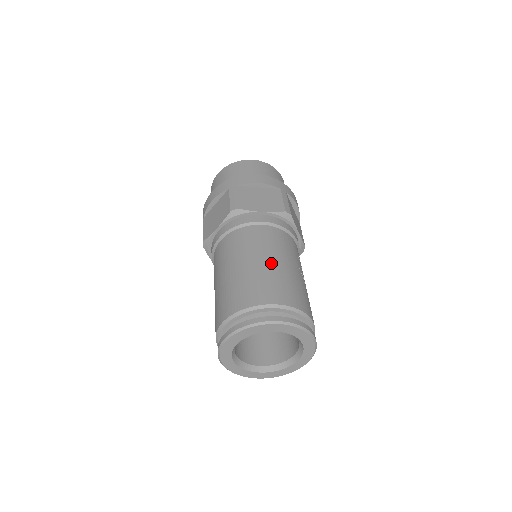
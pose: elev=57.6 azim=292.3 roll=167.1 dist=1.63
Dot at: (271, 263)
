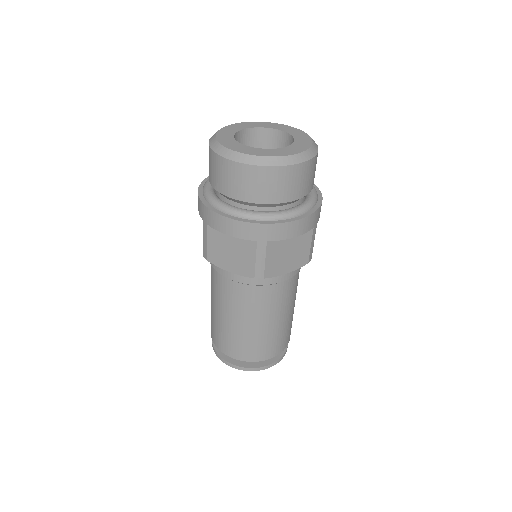
Dot at: (279, 324)
